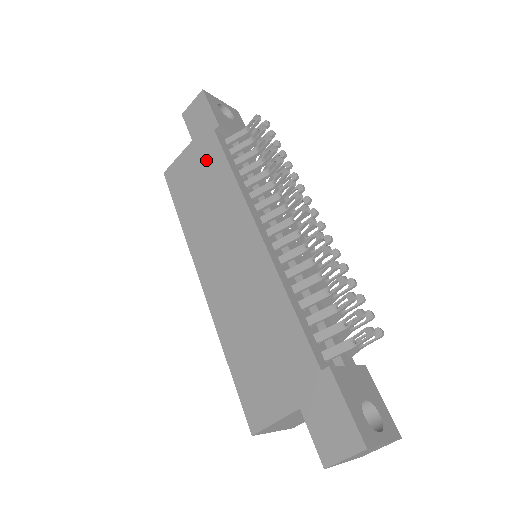
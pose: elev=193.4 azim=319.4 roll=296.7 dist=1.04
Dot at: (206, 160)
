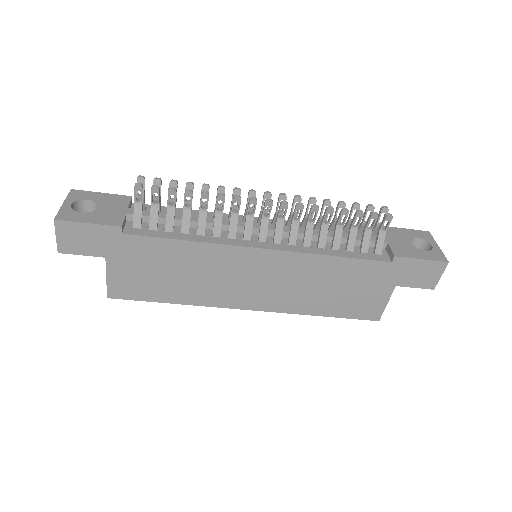
Dot at: (145, 256)
